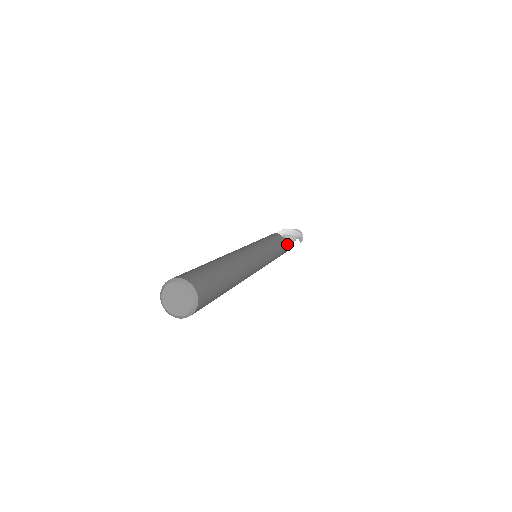
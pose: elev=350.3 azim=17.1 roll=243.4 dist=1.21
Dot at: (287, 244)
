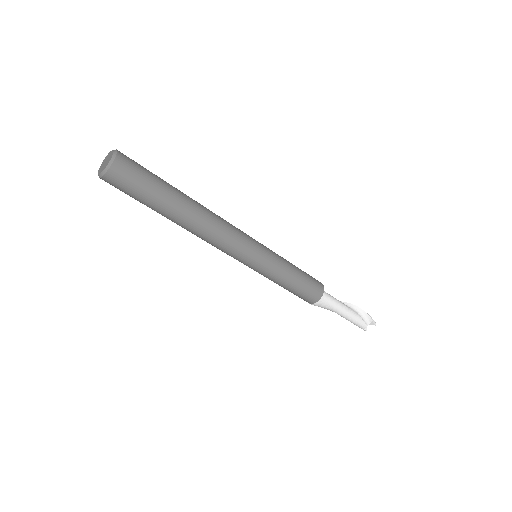
Dot at: (314, 278)
